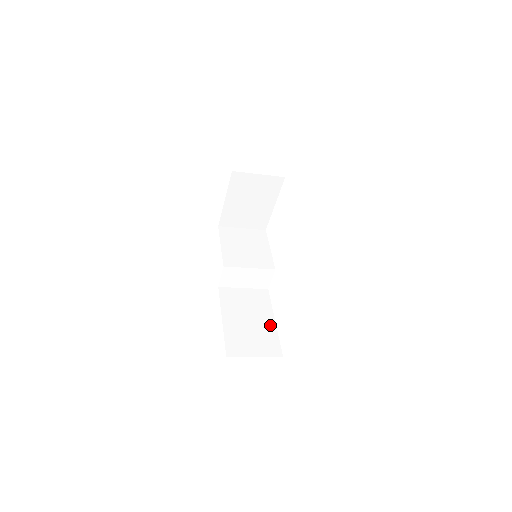
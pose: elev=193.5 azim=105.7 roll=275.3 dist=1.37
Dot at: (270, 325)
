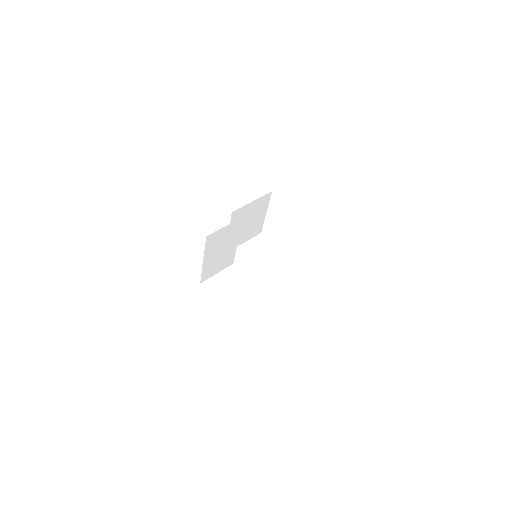
Dot at: occluded
